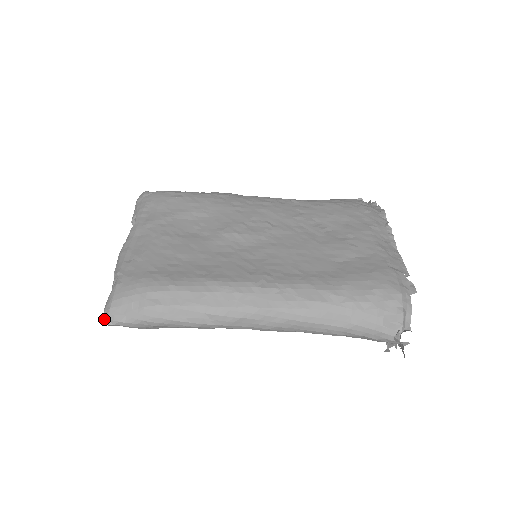
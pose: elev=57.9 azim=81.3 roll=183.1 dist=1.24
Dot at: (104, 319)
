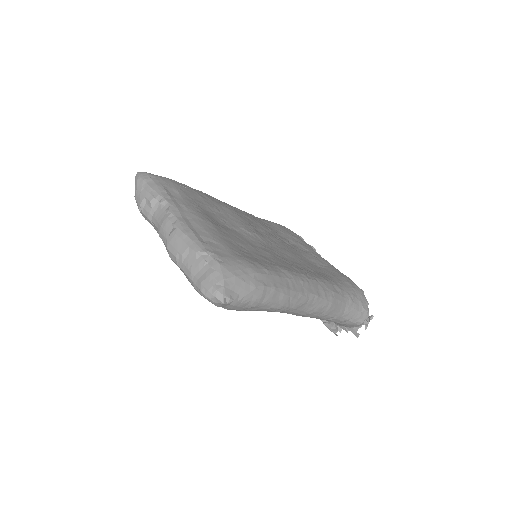
Dot at: (218, 297)
